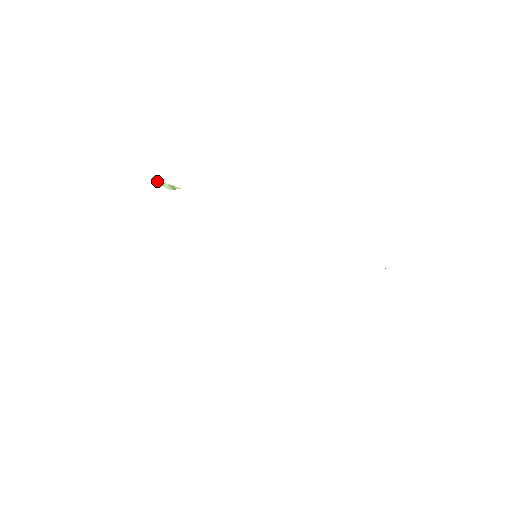
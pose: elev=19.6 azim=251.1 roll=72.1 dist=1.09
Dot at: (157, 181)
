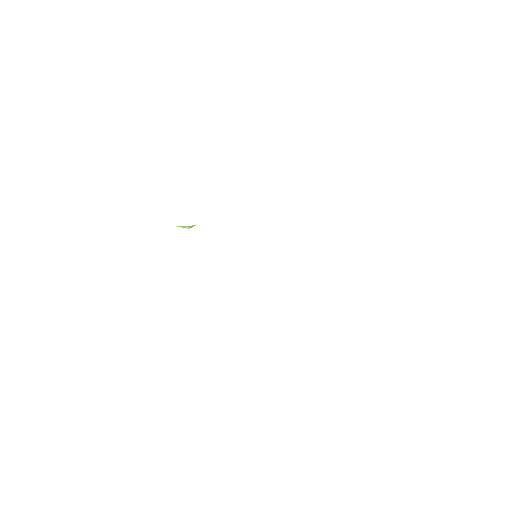
Dot at: occluded
